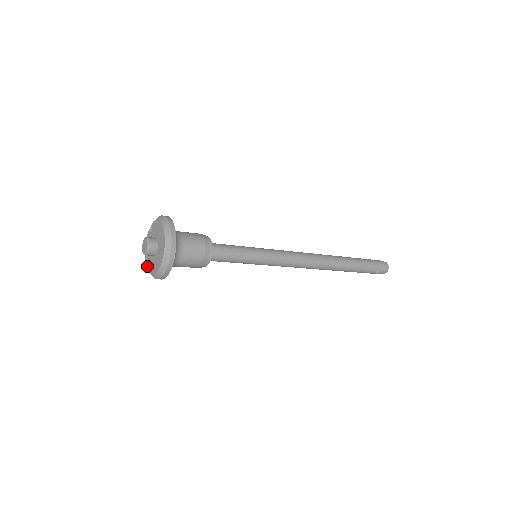
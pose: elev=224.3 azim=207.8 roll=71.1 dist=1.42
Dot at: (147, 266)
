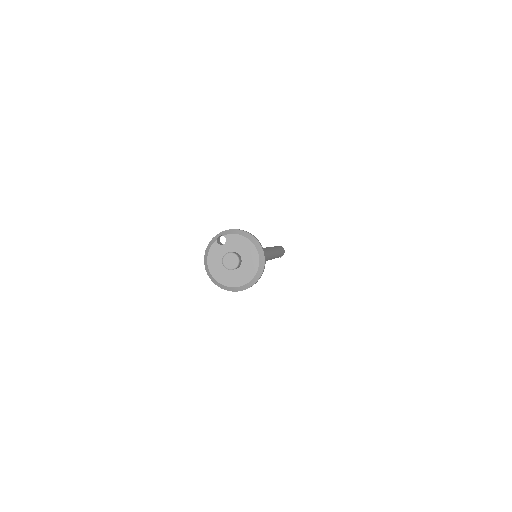
Dot at: (215, 277)
